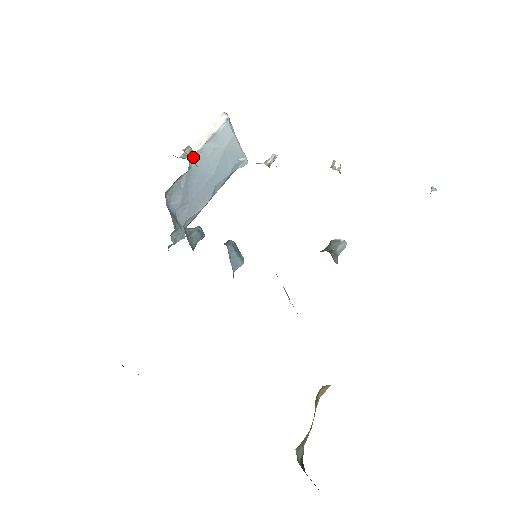
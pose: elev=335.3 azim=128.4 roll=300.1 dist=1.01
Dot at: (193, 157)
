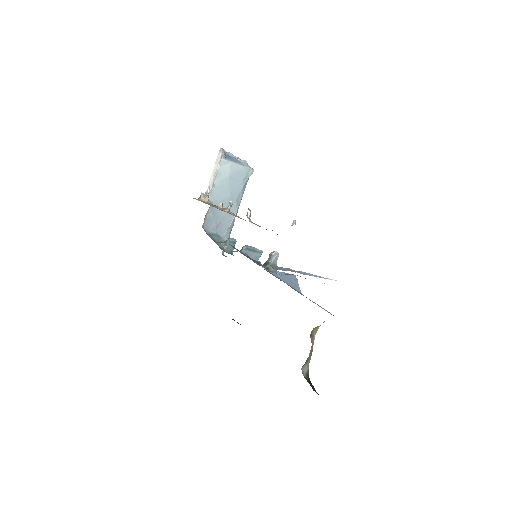
Dot at: (209, 195)
